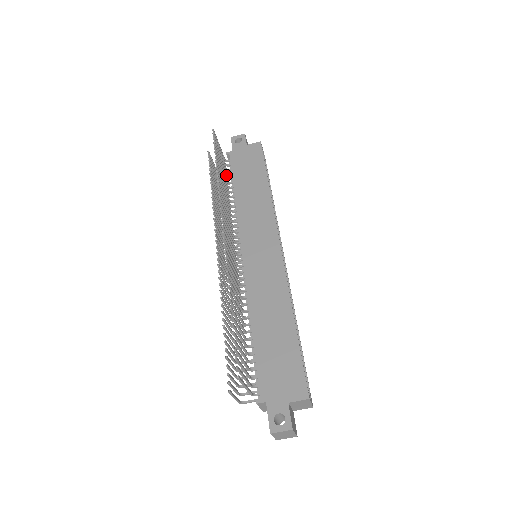
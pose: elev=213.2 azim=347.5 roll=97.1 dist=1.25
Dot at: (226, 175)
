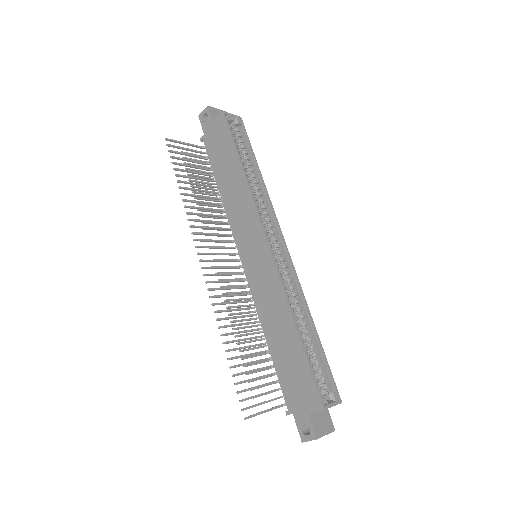
Dot at: (206, 169)
